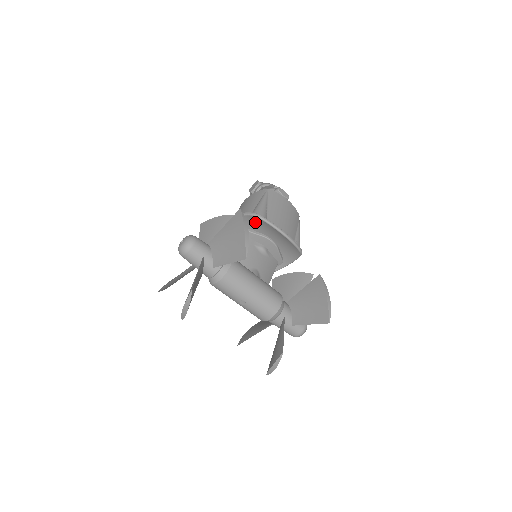
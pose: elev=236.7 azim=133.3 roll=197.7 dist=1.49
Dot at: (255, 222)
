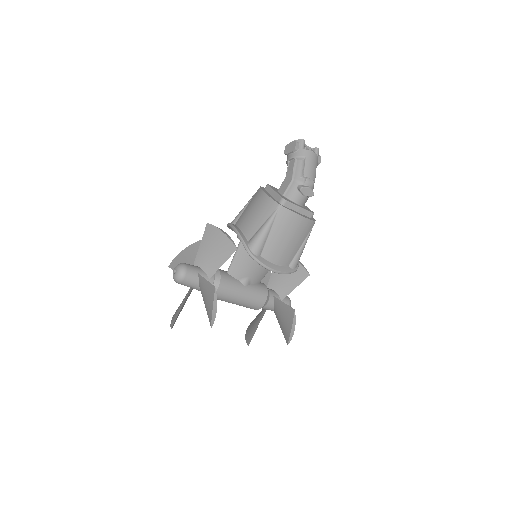
Dot at: occluded
